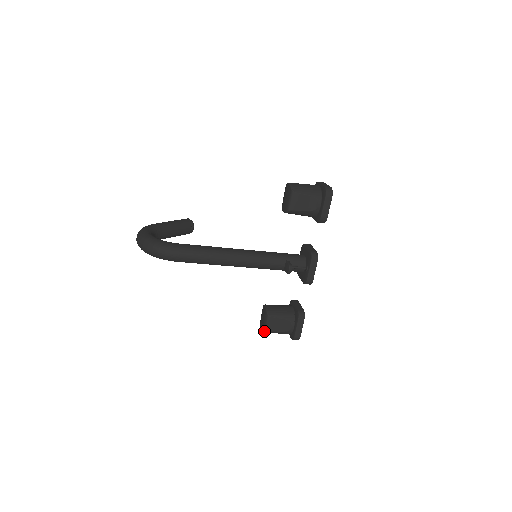
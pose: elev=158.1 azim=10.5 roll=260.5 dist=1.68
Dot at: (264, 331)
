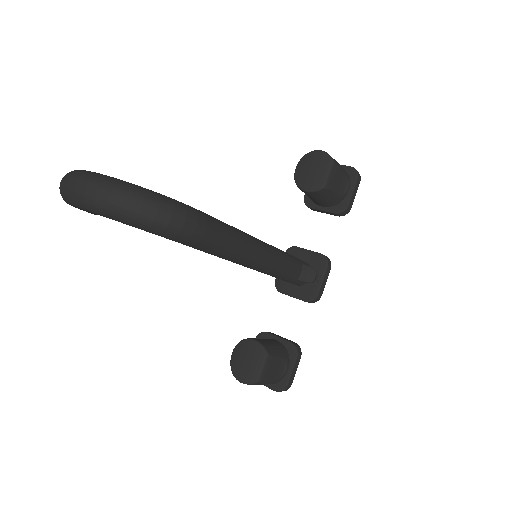
Dot at: (256, 382)
